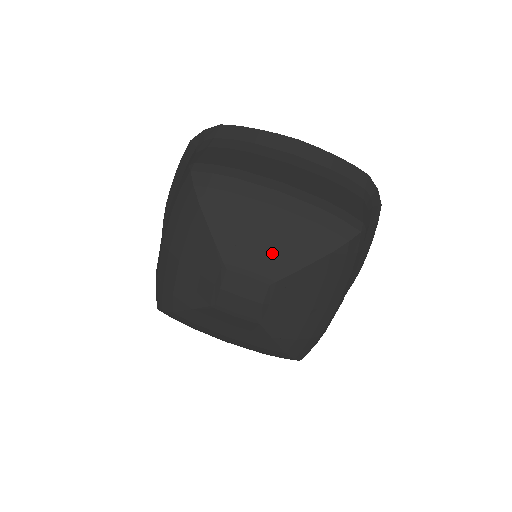
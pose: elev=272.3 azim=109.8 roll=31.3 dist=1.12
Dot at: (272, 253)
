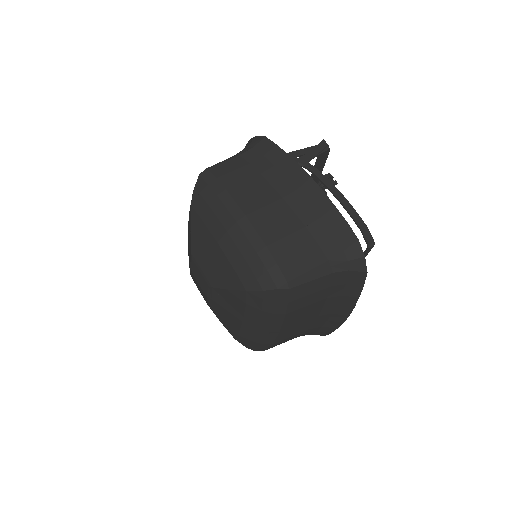
Dot at: (215, 265)
